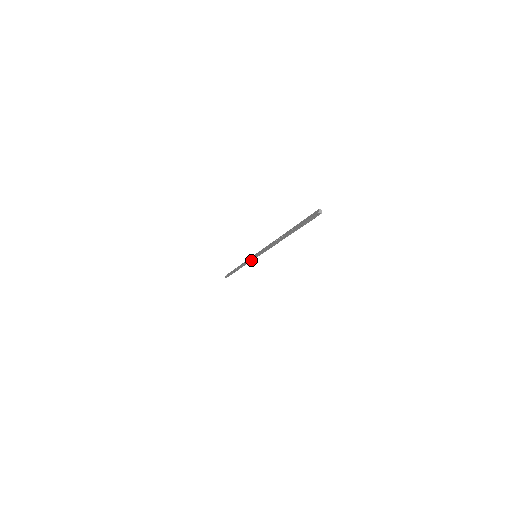
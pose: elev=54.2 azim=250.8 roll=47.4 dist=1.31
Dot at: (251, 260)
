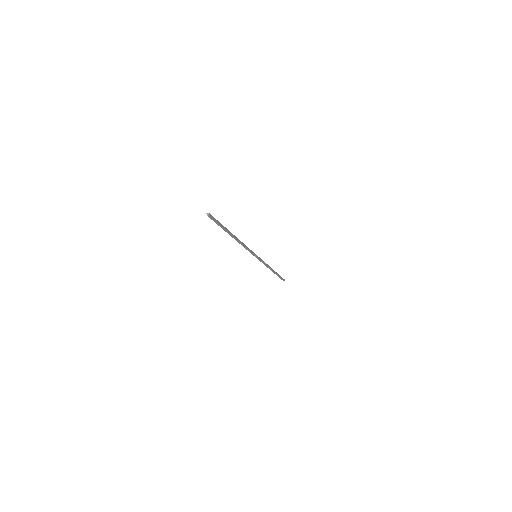
Dot at: (260, 260)
